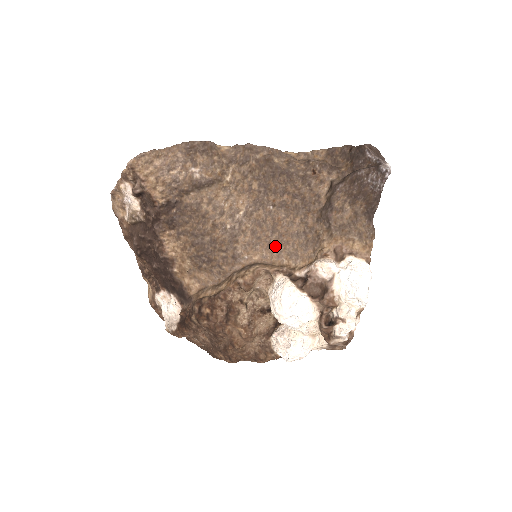
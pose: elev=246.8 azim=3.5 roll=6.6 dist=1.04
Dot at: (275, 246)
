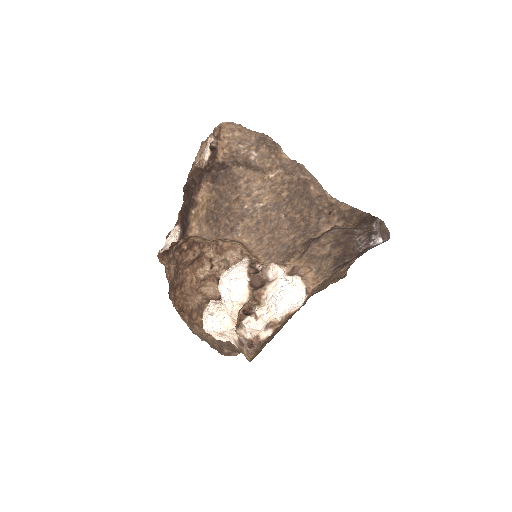
Dot at: (263, 242)
